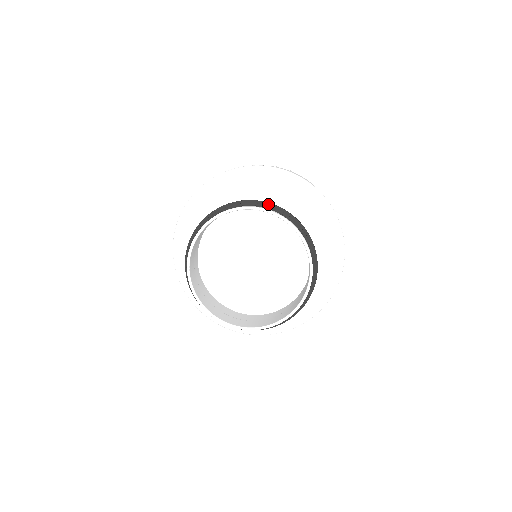
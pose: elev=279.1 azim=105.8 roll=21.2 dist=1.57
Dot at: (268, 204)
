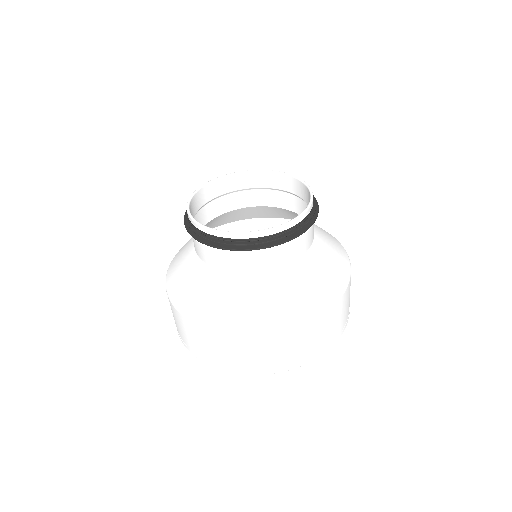
Dot at: occluded
